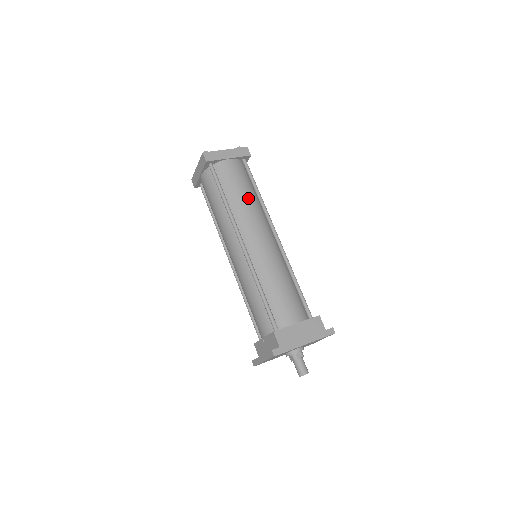
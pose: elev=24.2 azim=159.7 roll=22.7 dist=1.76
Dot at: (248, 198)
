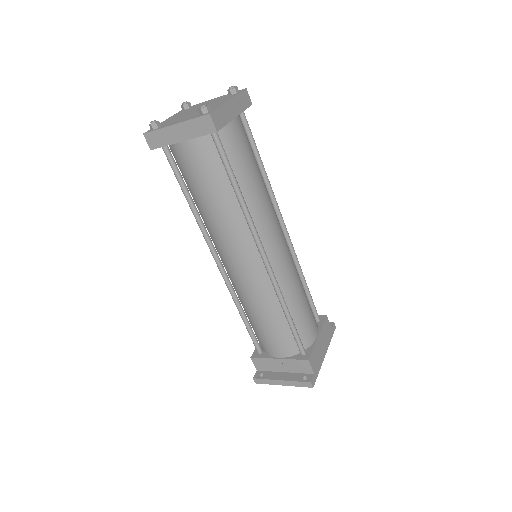
Dot at: (262, 184)
